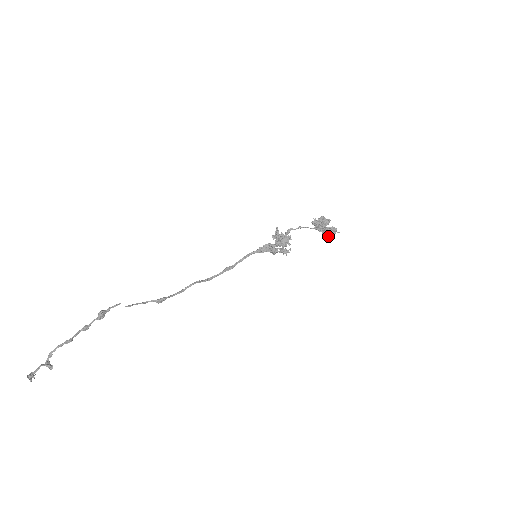
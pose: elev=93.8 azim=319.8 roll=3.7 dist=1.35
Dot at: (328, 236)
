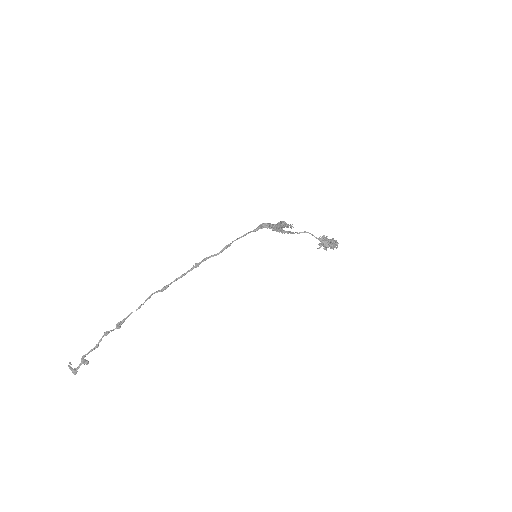
Dot at: occluded
